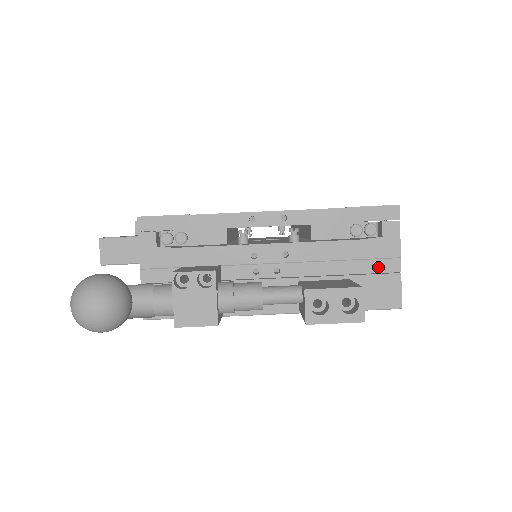
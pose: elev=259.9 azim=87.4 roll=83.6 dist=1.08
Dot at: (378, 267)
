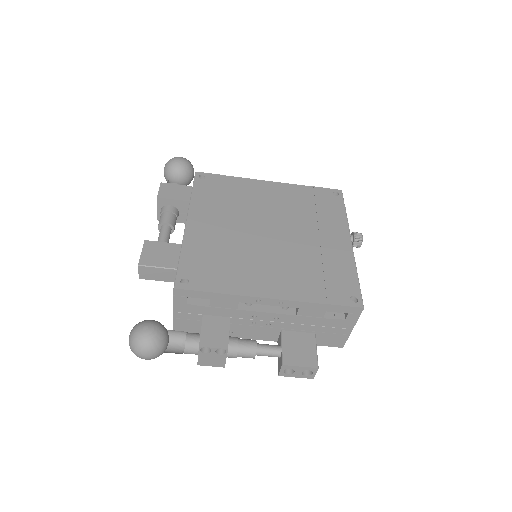
Dot at: (336, 331)
